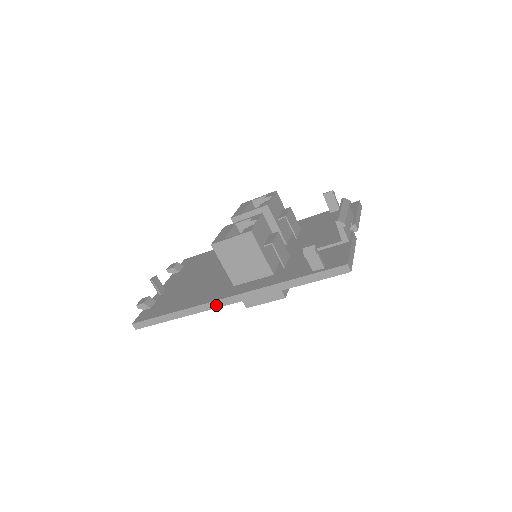
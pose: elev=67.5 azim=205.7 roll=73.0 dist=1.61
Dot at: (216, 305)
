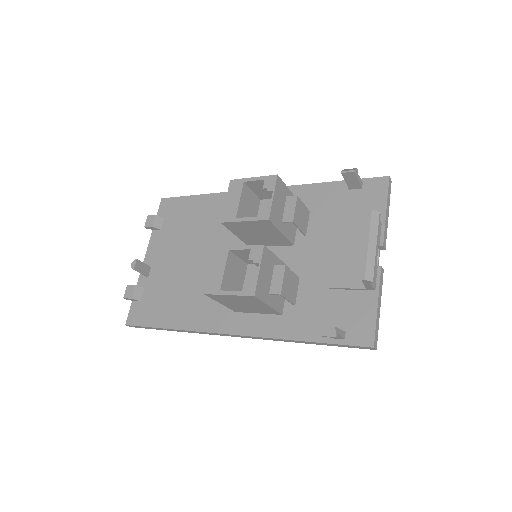
Dot at: (218, 334)
